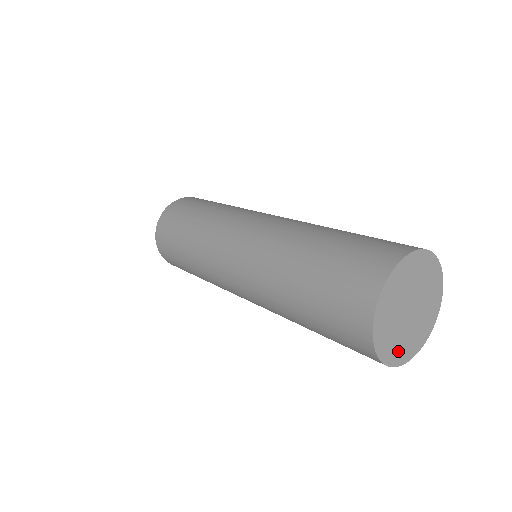
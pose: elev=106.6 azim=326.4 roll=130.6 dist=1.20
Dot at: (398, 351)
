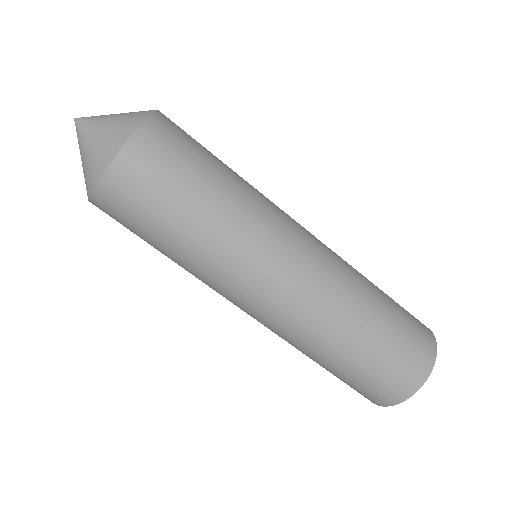
Dot at: occluded
